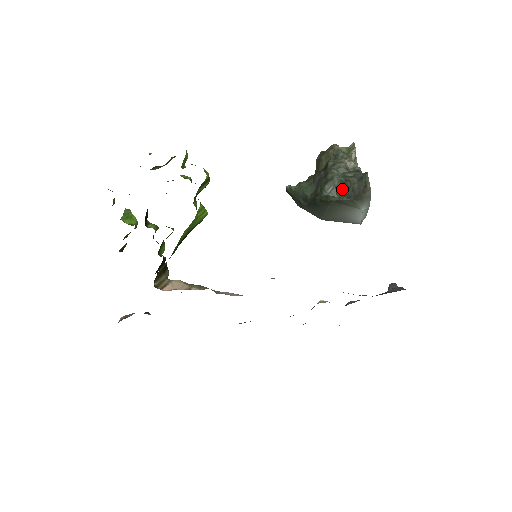
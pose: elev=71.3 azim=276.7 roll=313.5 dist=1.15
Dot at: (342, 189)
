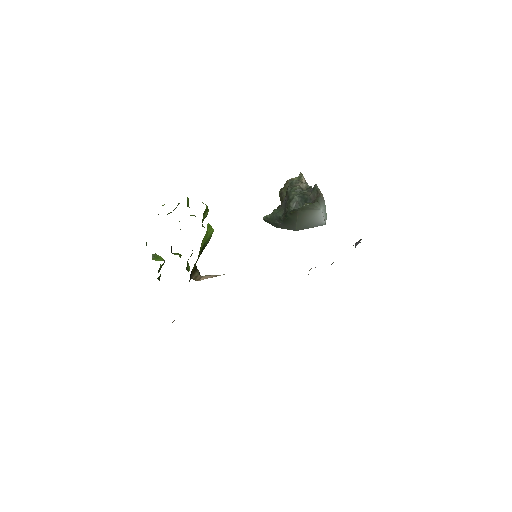
Dot at: (302, 201)
